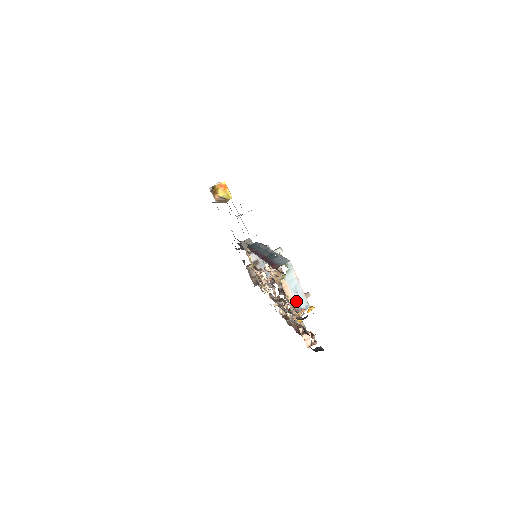
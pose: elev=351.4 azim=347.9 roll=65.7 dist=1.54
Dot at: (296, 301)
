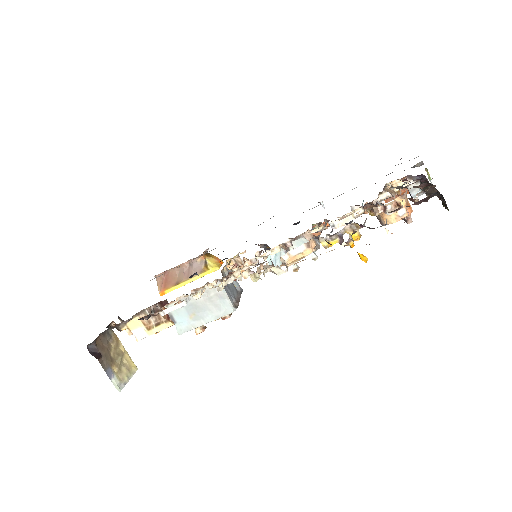
Dot at: occluded
